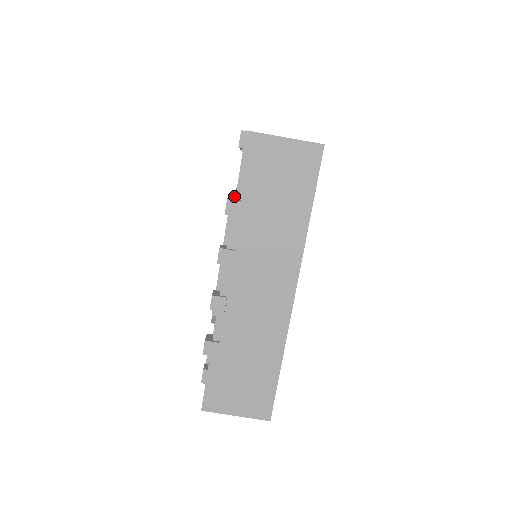
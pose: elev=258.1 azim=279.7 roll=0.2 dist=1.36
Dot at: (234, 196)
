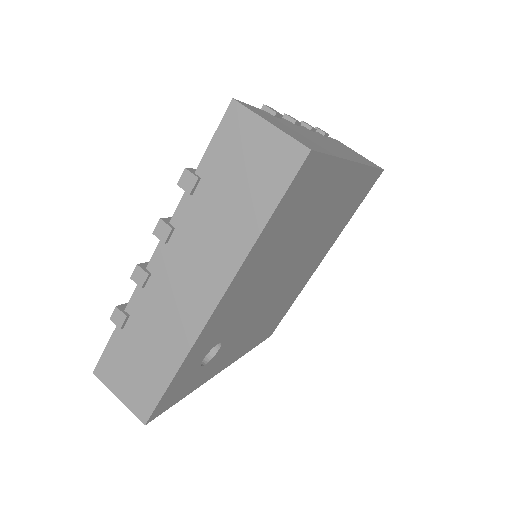
Dot at: occluded
